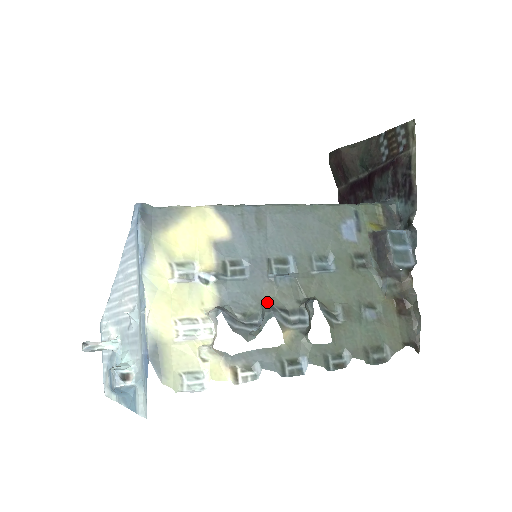
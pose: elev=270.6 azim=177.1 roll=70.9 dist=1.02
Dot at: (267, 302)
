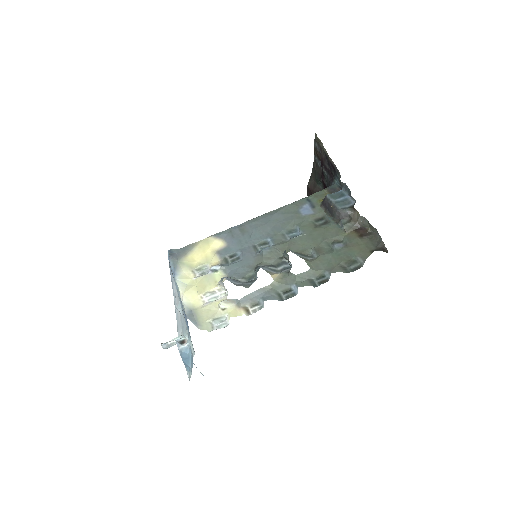
Dot at: (257, 265)
